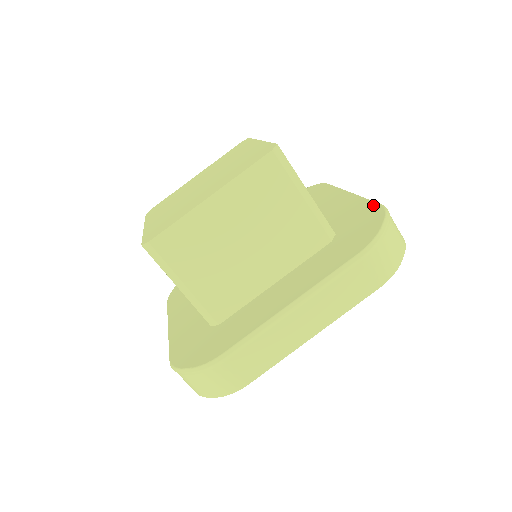
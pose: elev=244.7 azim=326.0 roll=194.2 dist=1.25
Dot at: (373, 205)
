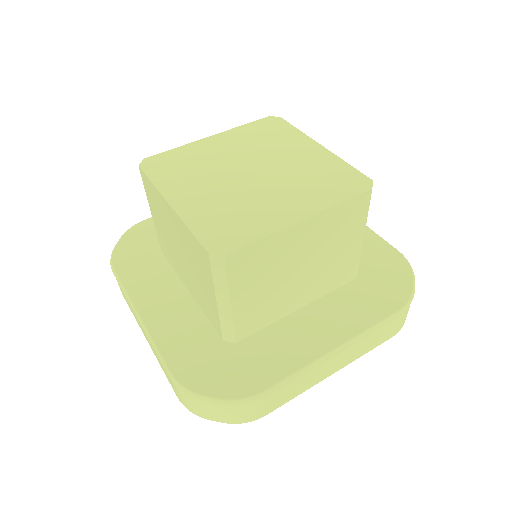
Dot at: (392, 249)
